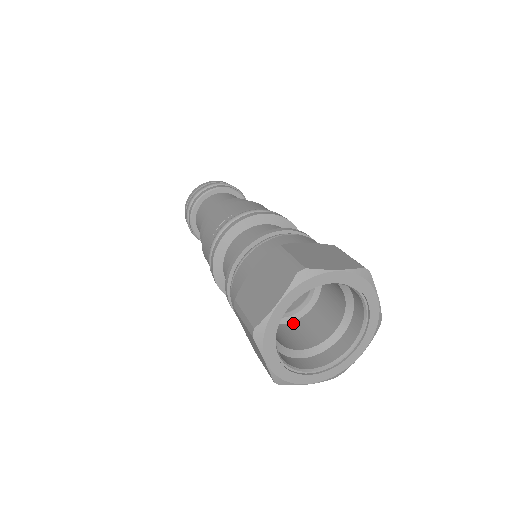
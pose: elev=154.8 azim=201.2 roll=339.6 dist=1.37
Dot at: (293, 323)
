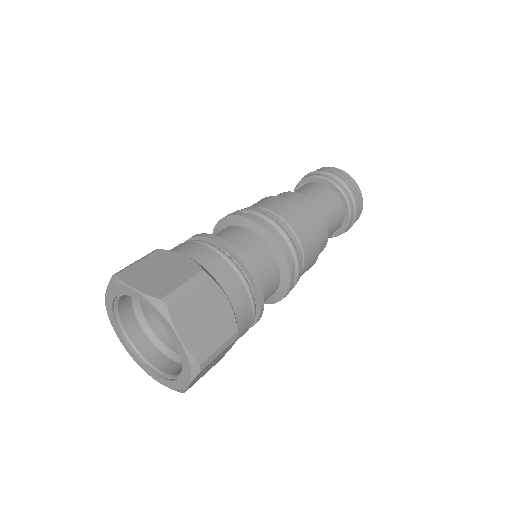
Dot at: occluded
